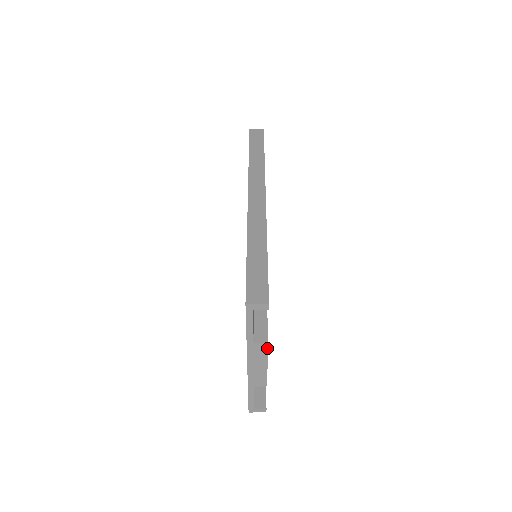
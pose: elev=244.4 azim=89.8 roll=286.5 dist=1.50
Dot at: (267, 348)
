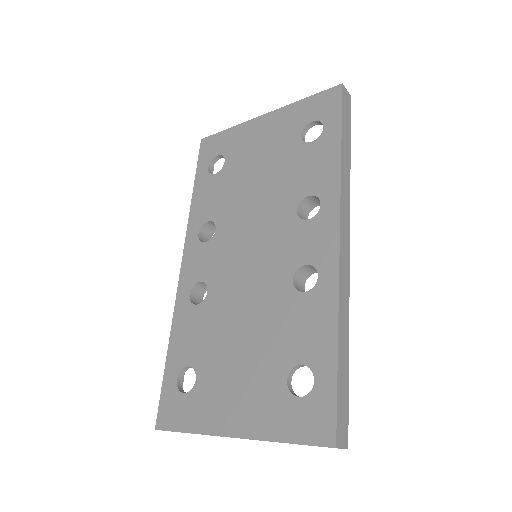
Dot at: occluded
